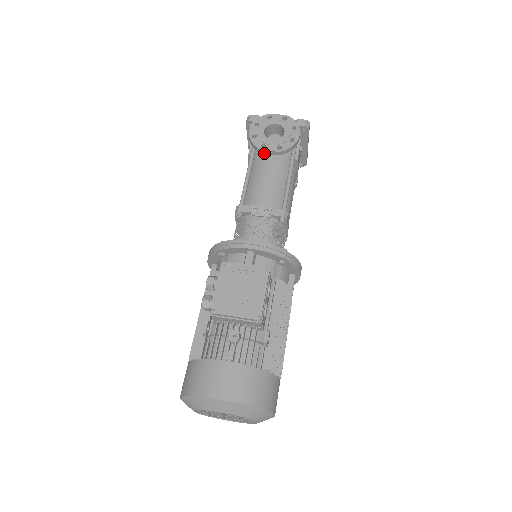
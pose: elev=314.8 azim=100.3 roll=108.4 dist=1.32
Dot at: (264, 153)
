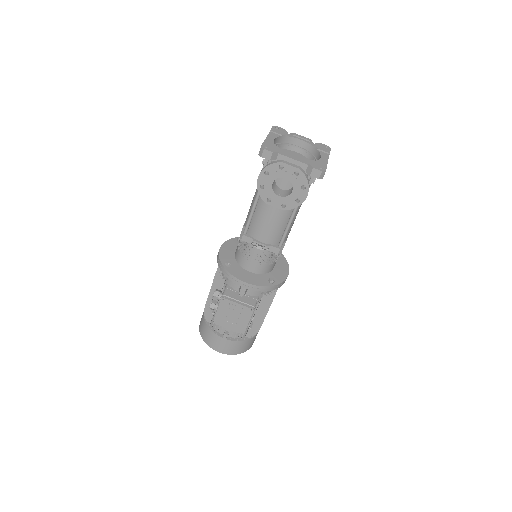
Dot at: (270, 202)
